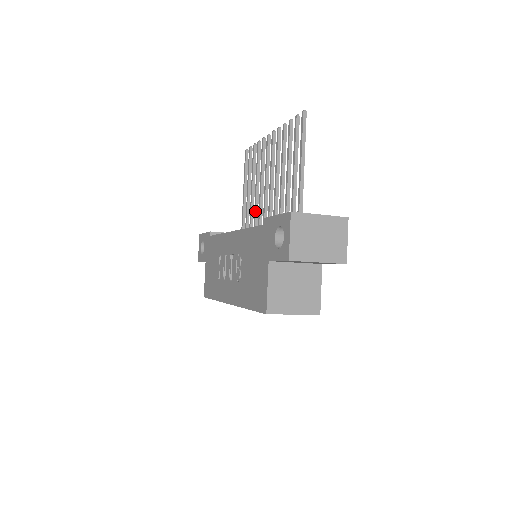
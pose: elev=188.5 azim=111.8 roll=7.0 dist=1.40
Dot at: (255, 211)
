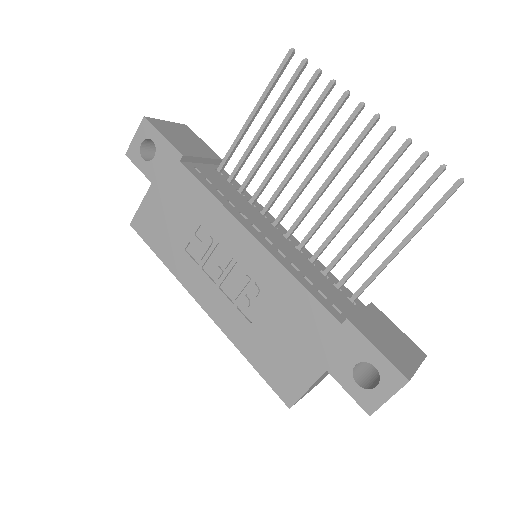
Dot at: (270, 176)
